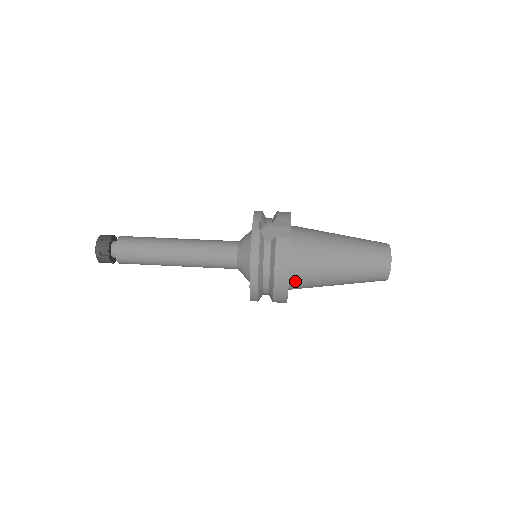
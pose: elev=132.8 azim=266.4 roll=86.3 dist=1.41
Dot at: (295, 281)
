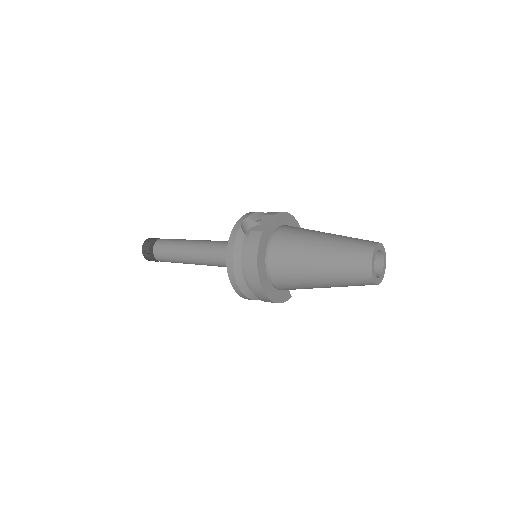
Dot at: (274, 278)
